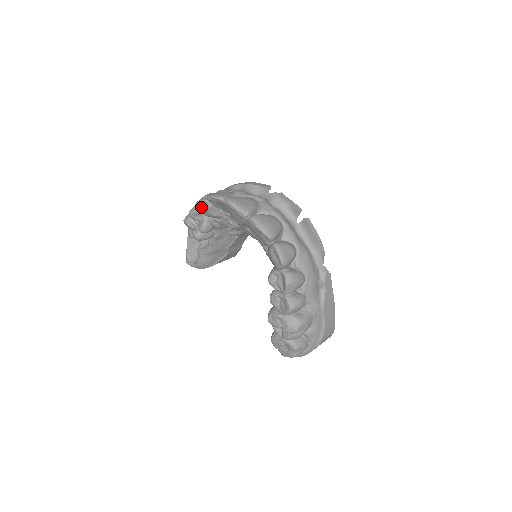
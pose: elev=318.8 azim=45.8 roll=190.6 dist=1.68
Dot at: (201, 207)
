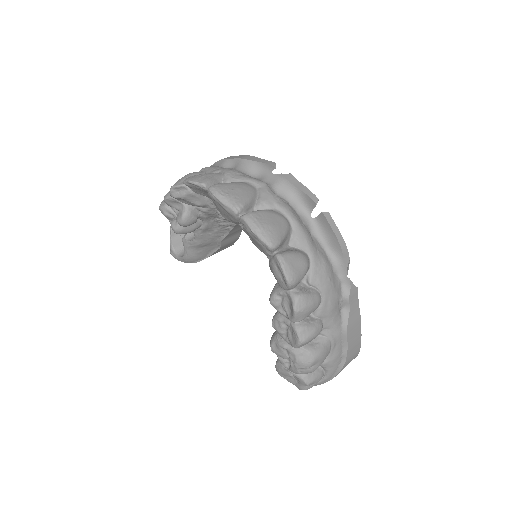
Dot at: (177, 194)
